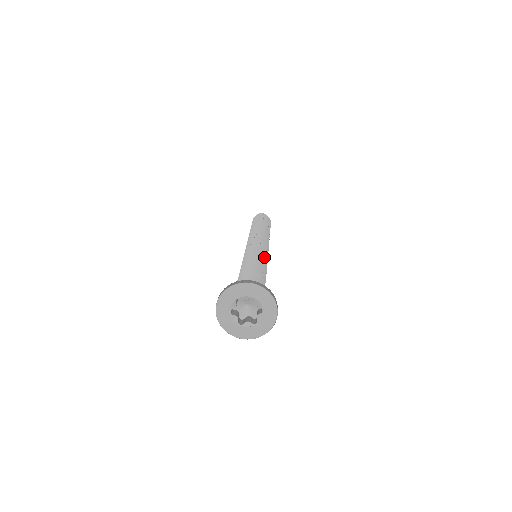
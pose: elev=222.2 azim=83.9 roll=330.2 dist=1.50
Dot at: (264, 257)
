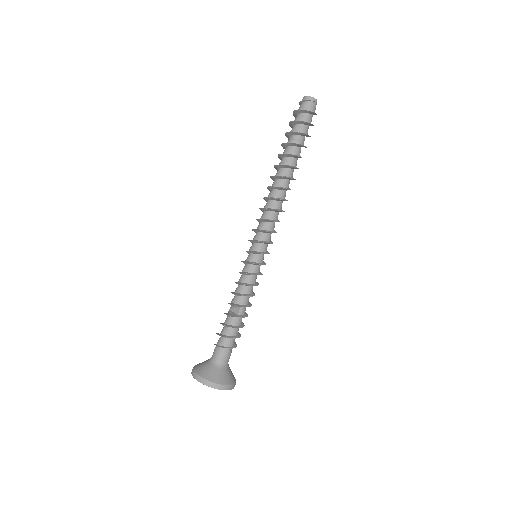
Dot at: (258, 284)
